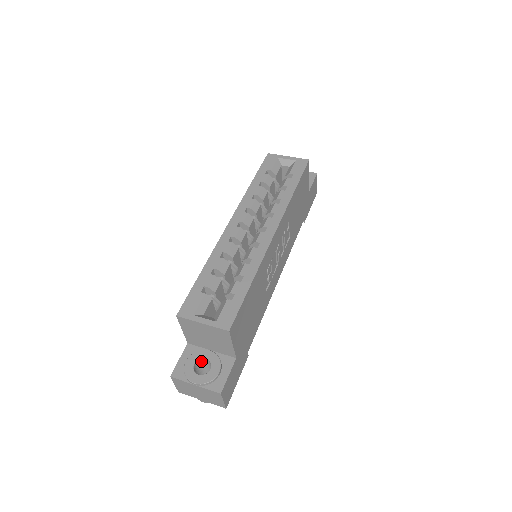
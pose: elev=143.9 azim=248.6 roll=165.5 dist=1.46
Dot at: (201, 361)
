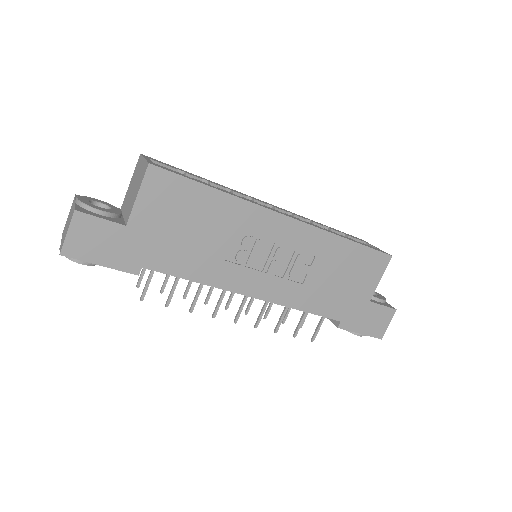
Dot at: occluded
